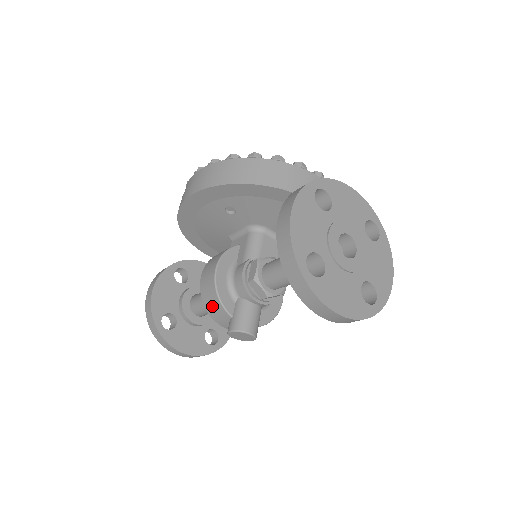
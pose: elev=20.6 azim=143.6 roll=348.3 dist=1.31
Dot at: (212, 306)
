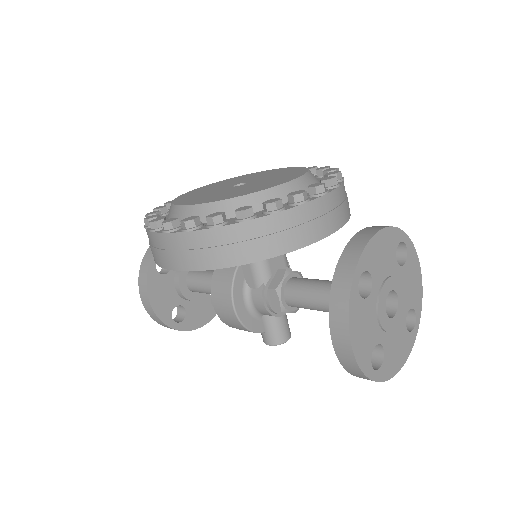
Dot at: occluded
